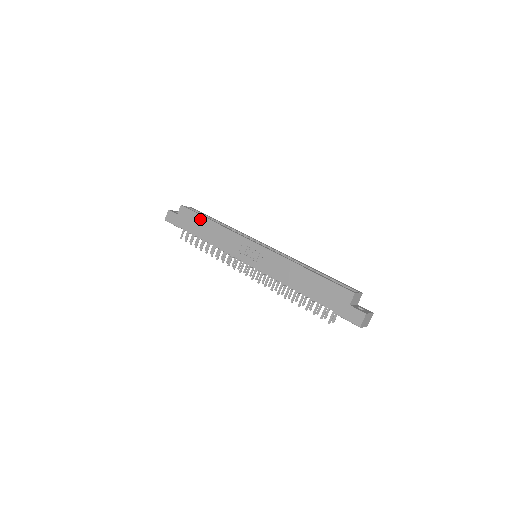
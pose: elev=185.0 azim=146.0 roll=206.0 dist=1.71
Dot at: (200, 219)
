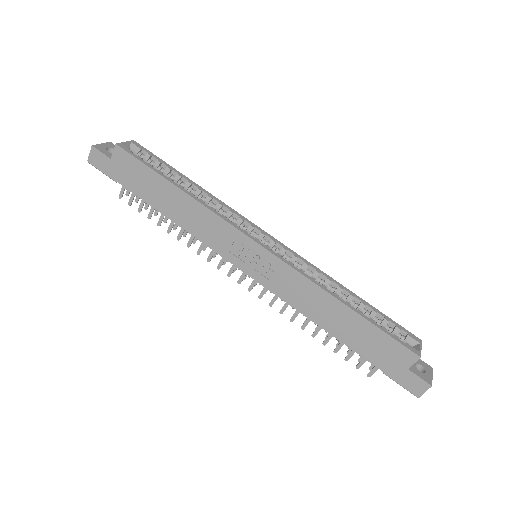
Dot at: (156, 179)
